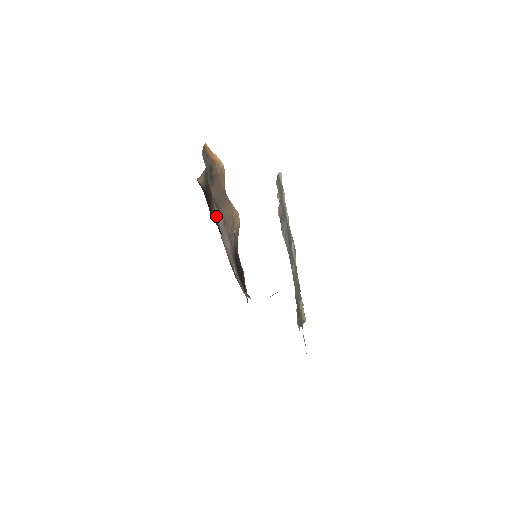
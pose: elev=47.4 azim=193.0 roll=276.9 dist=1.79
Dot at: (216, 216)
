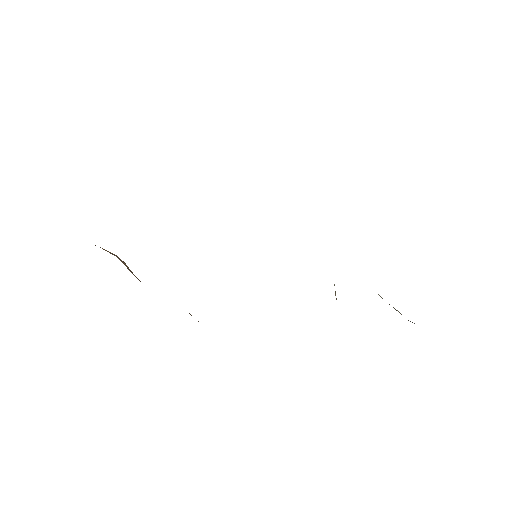
Dot at: occluded
